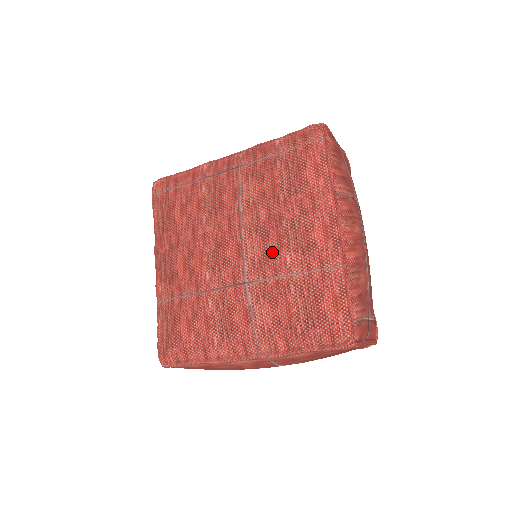
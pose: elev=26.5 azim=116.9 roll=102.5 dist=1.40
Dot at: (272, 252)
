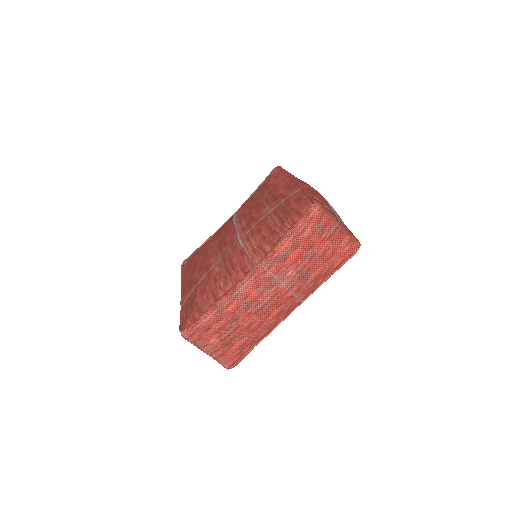
Dot at: (254, 216)
